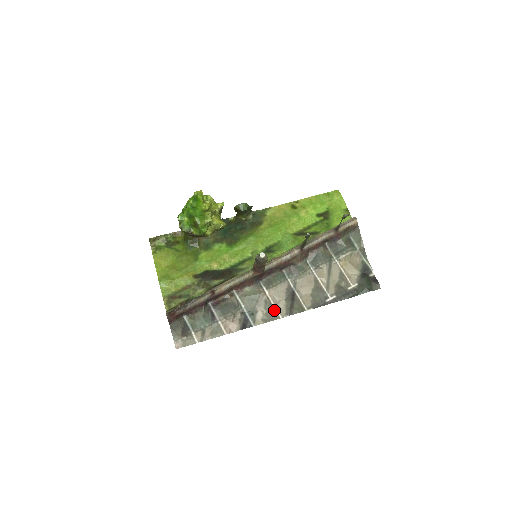
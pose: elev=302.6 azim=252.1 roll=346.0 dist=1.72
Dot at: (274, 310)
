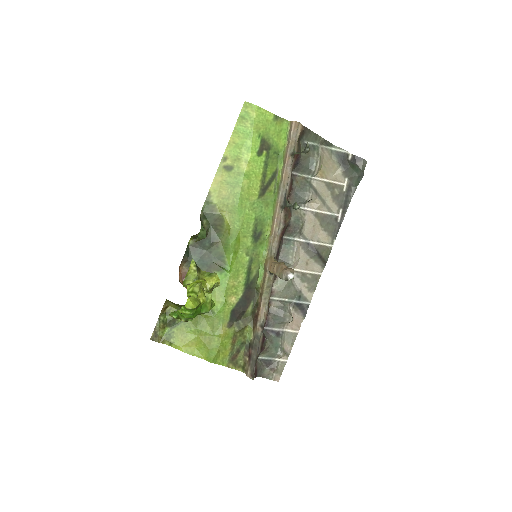
Dot at: (311, 275)
